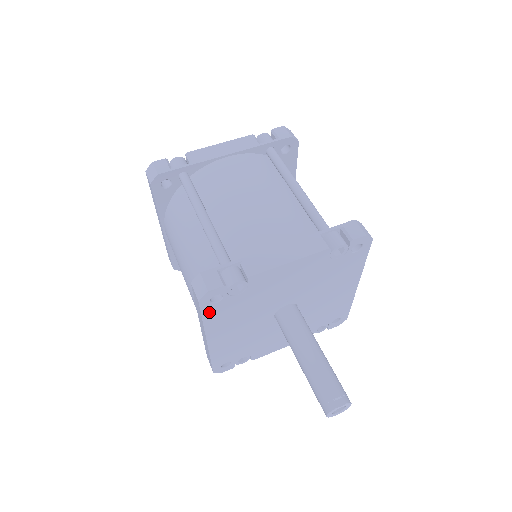
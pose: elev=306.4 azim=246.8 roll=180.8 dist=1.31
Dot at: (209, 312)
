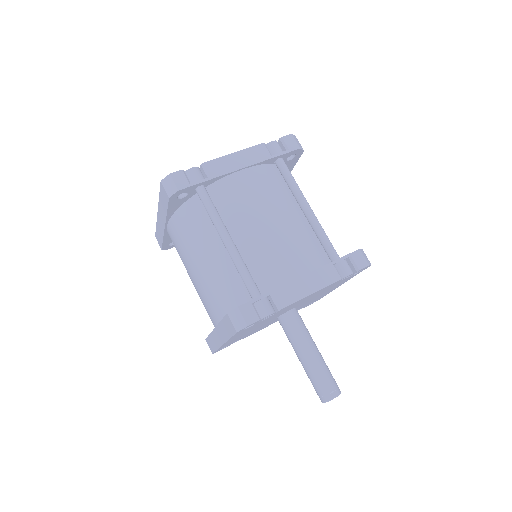
Dot at: (238, 333)
